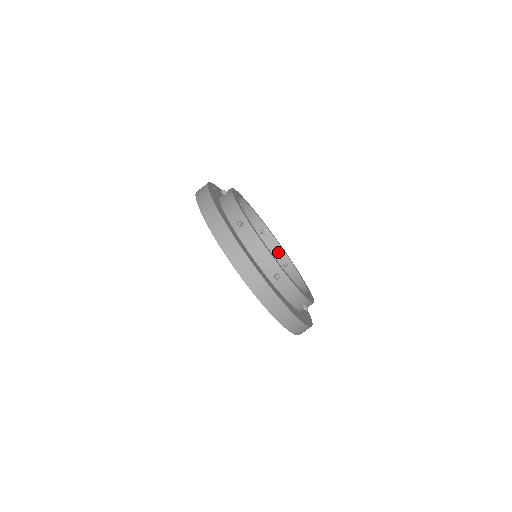
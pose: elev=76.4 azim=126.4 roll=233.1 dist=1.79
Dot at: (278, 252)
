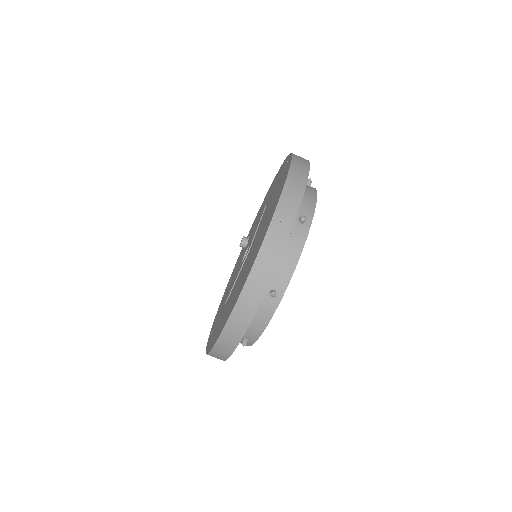
Dot at: occluded
